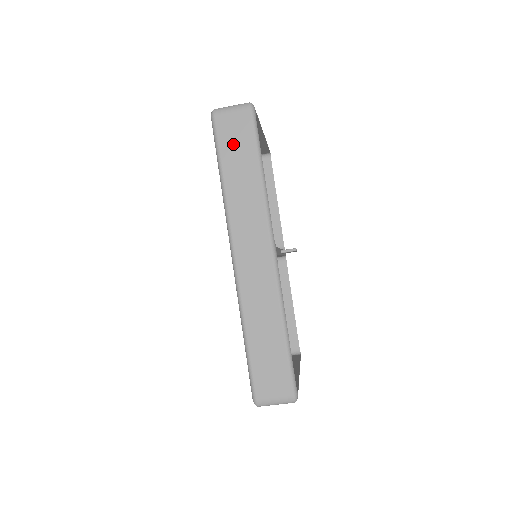
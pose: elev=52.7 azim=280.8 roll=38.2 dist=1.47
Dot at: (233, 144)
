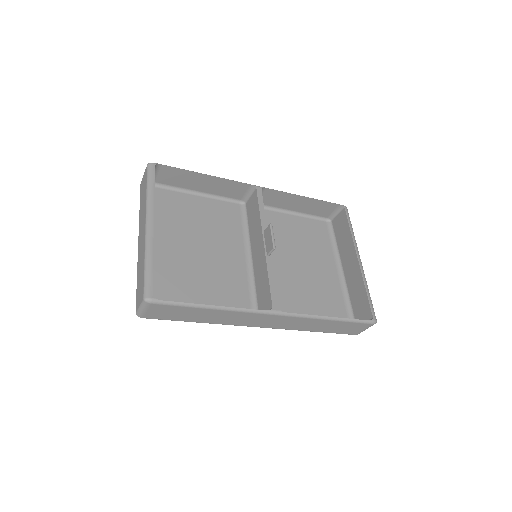
Dot at: (175, 315)
